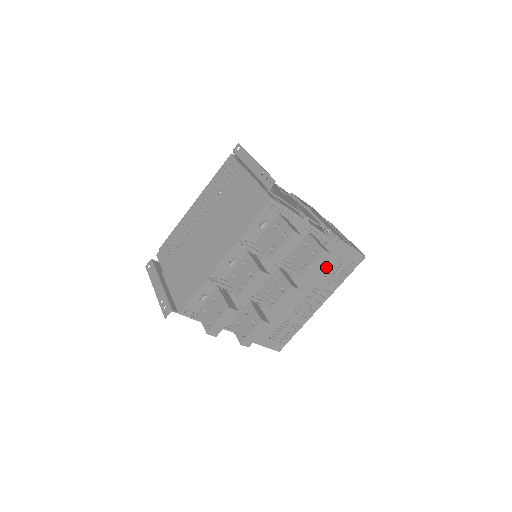
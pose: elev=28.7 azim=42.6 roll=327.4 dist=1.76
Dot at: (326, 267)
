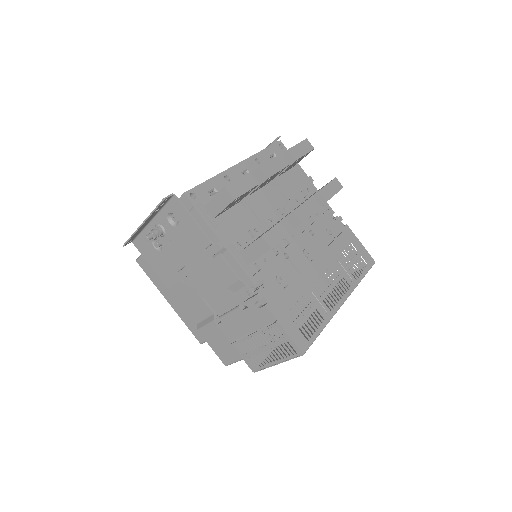
Dot at: (338, 247)
